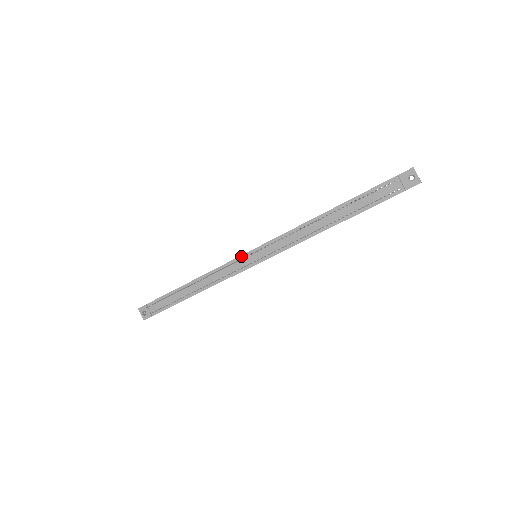
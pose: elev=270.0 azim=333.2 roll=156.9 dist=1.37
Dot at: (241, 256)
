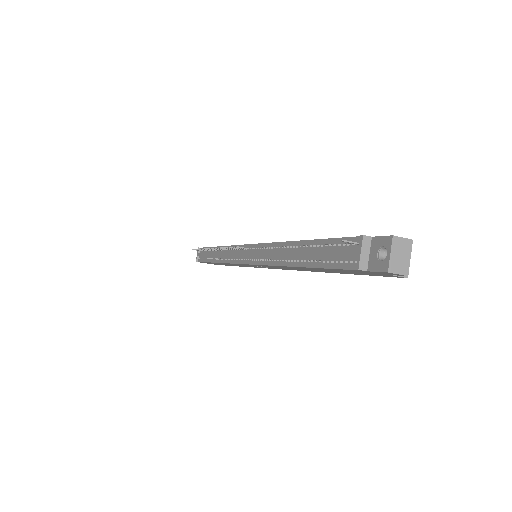
Dot at: (240, 245)
